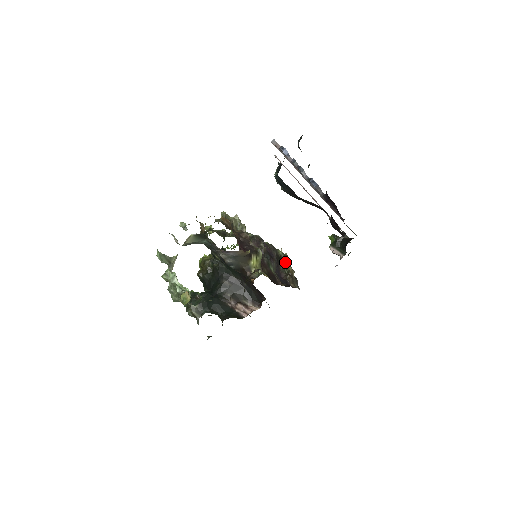
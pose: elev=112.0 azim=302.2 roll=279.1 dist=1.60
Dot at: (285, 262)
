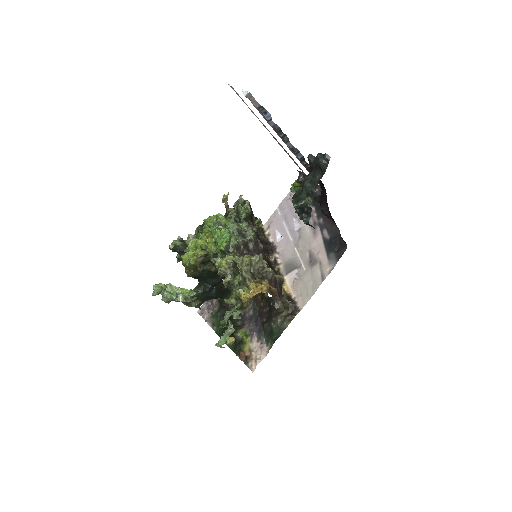
Dot at: (252, 215)
